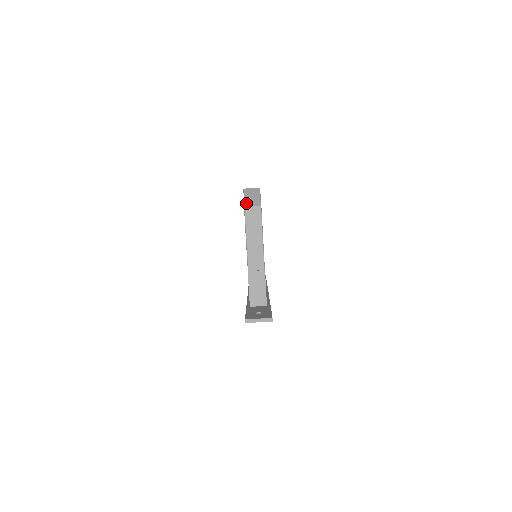
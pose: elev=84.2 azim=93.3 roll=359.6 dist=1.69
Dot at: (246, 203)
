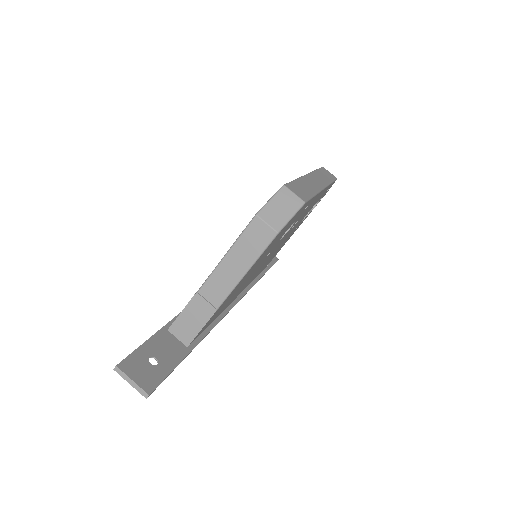
Dot at: (264, 211)
